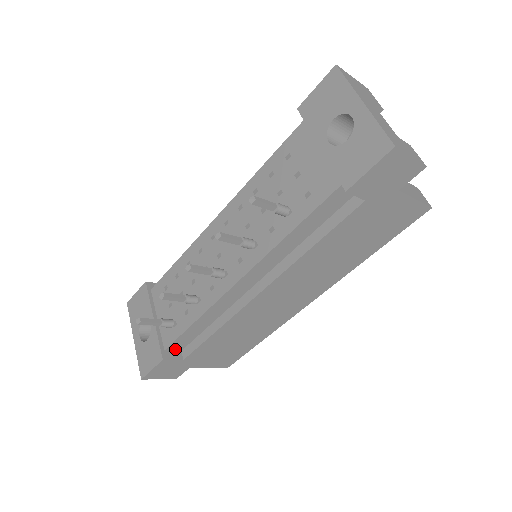
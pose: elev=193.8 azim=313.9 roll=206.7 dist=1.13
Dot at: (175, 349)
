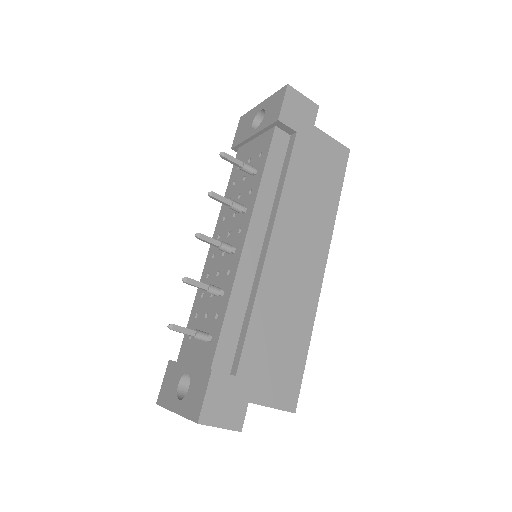
Dot at: (222, 369)
